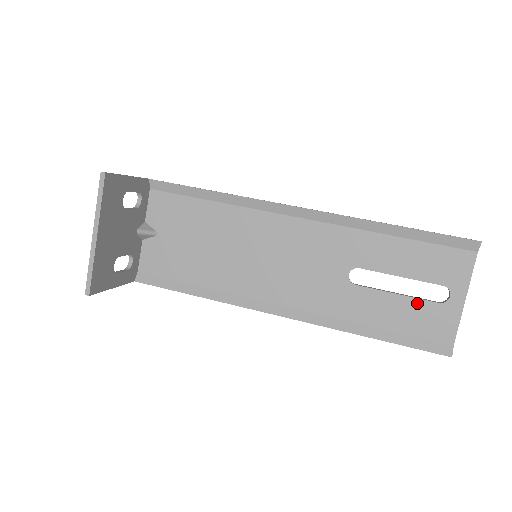
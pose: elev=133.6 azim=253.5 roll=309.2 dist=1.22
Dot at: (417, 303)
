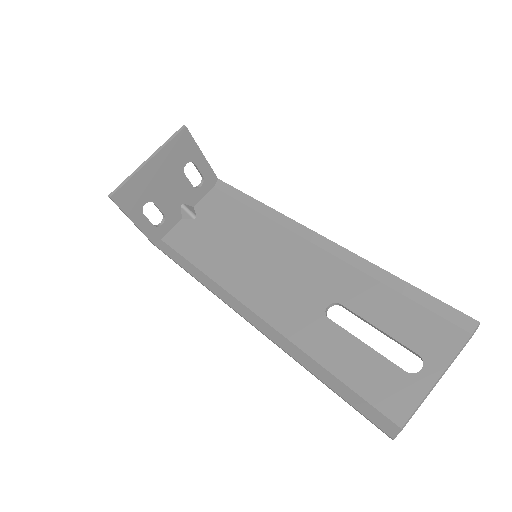
Dot at: (382, 361)
